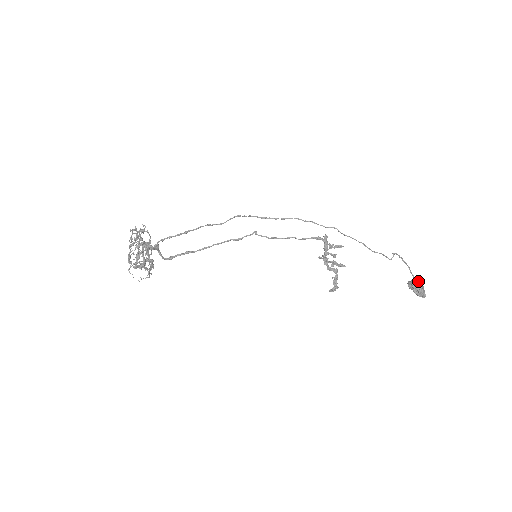
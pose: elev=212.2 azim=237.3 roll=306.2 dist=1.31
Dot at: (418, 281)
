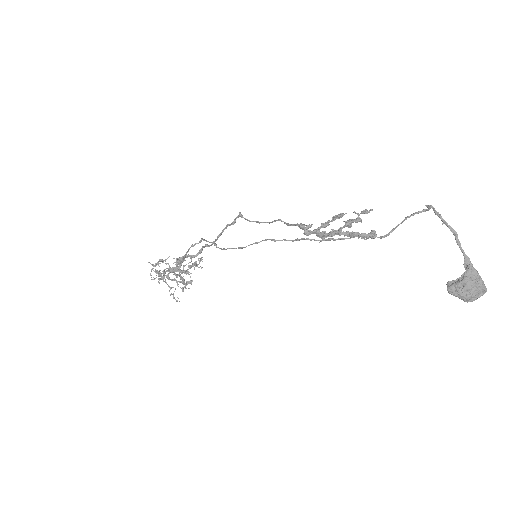
Dot at: (462, 283)
